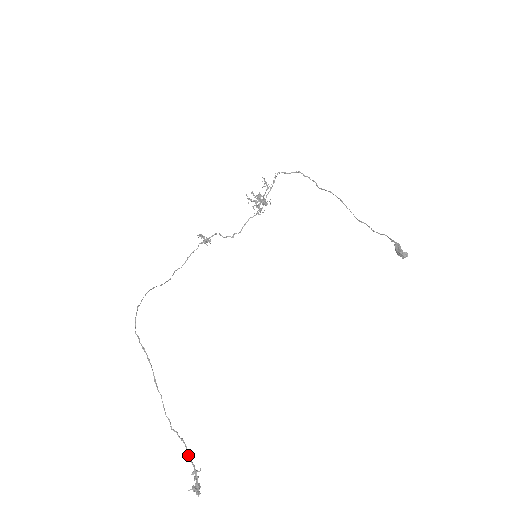
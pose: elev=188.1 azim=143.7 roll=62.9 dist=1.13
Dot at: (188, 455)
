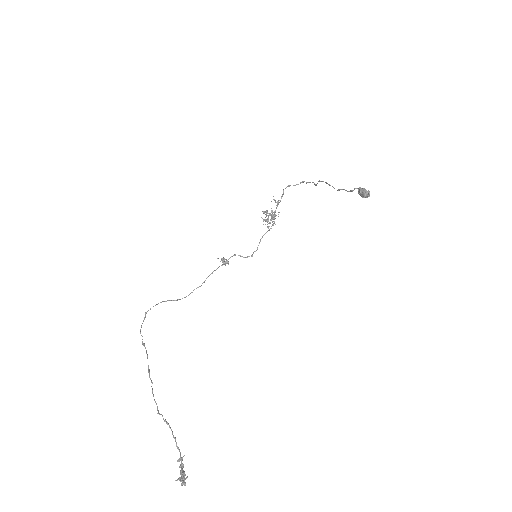
Dot at: (175, 441)
